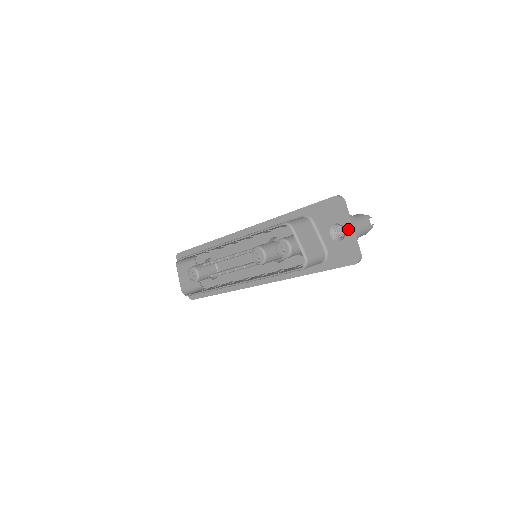
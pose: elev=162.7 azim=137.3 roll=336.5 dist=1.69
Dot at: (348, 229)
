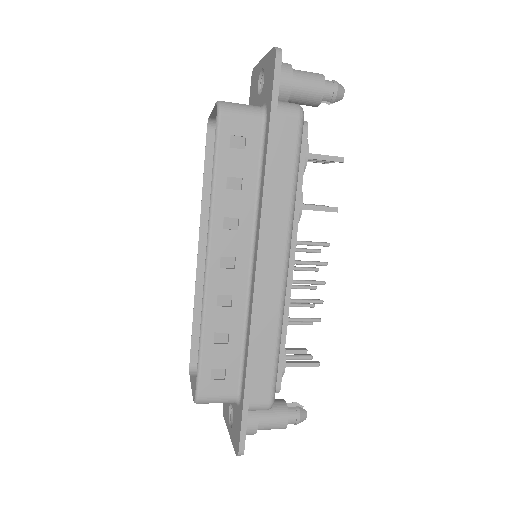
Dot at: (262, 63)
